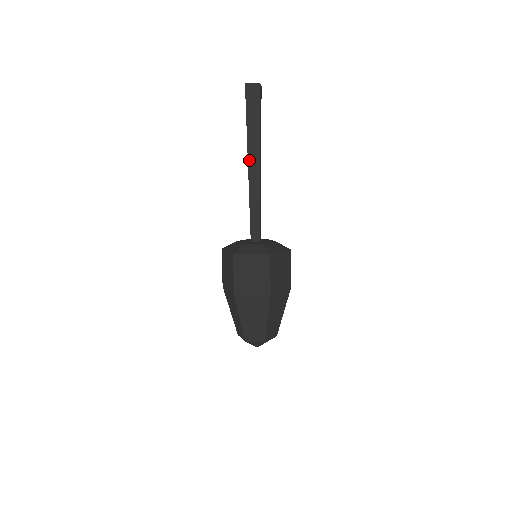
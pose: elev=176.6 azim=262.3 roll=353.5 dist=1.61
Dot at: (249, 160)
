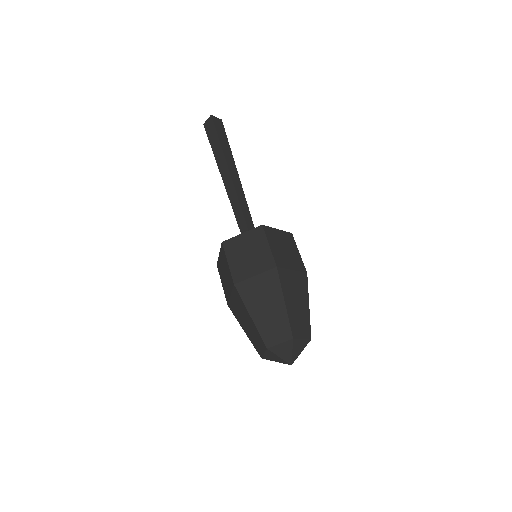
Dot at: (229, 167)
